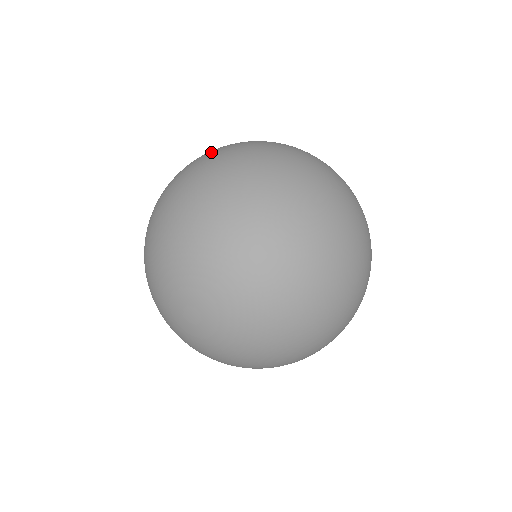
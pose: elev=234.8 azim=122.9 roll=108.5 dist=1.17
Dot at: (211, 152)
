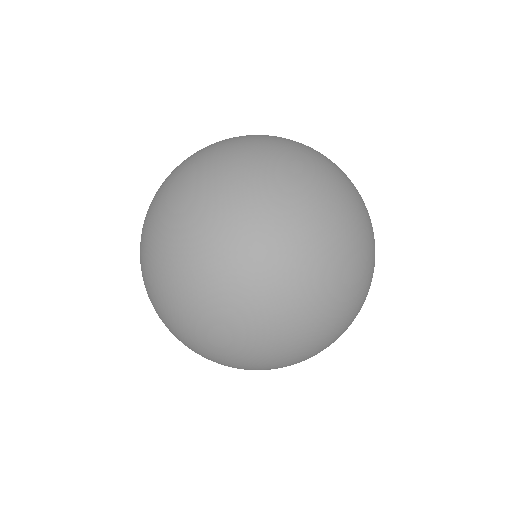
Dot at: occluded
